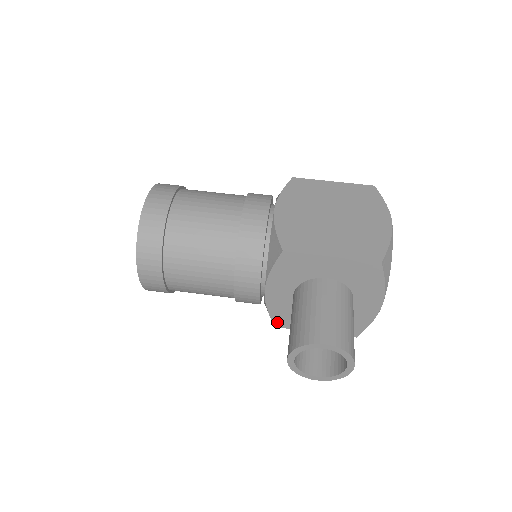
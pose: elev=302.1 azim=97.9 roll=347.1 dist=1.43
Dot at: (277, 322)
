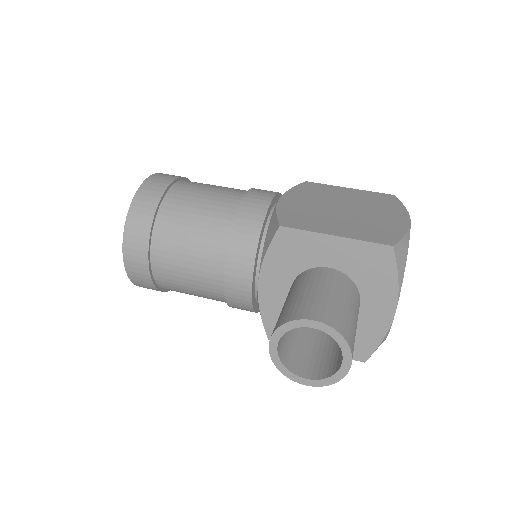
Dot at: (271, 332)
